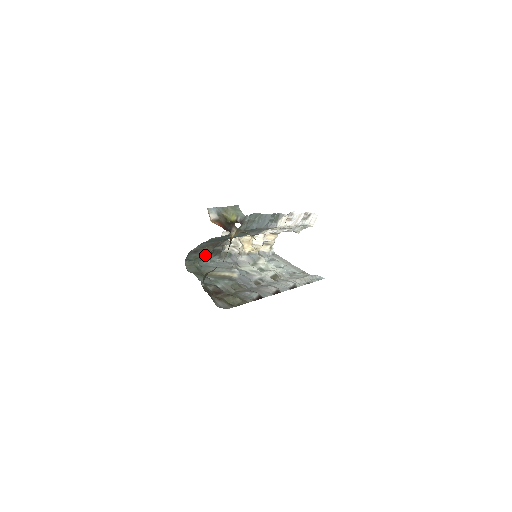
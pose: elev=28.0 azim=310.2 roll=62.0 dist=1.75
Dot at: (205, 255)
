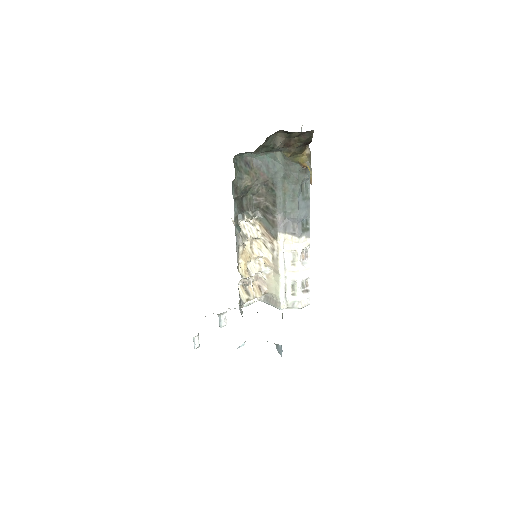
Dot at: (244, 180)
